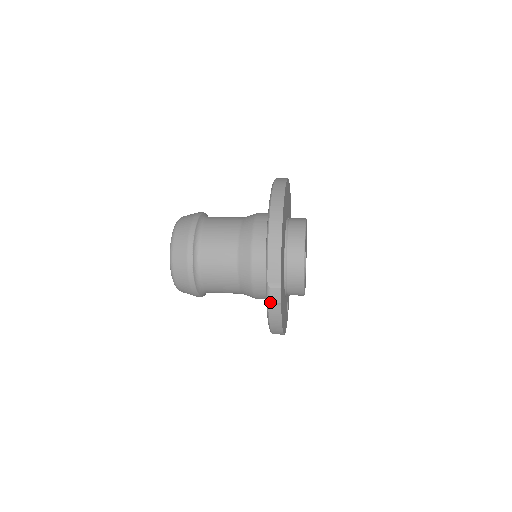
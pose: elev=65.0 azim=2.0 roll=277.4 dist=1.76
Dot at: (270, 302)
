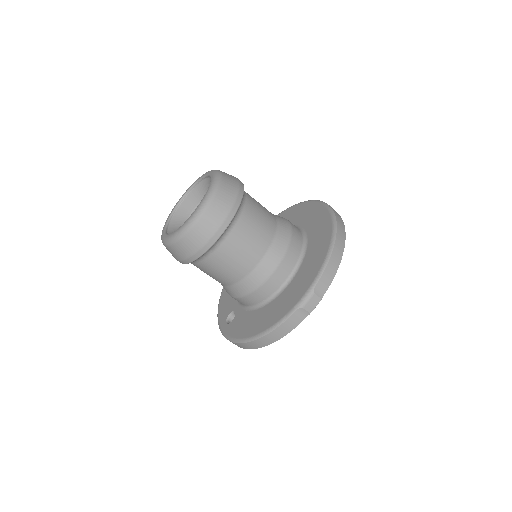
Dot at: (303, 307)
